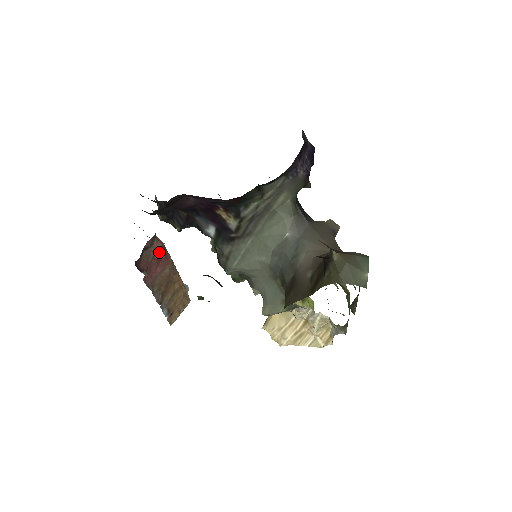
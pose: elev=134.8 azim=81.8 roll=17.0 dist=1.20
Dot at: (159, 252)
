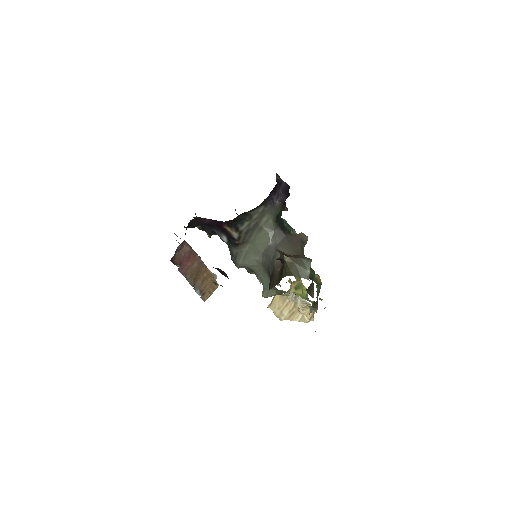
Dot at: (188, 253)
